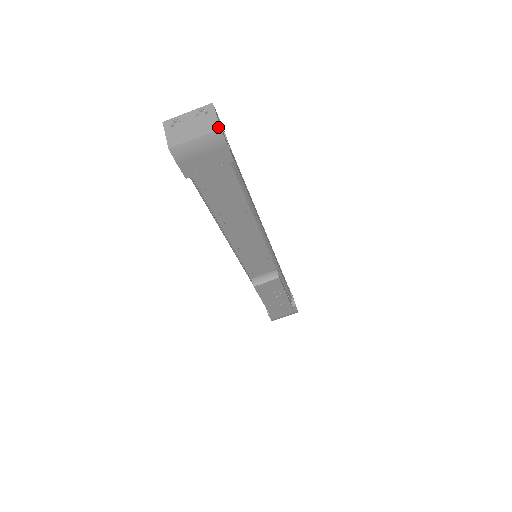
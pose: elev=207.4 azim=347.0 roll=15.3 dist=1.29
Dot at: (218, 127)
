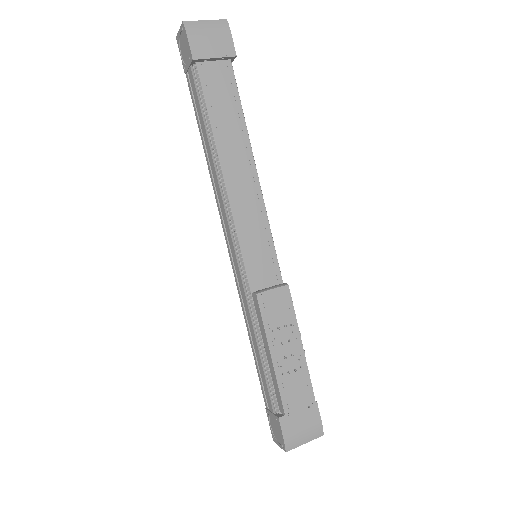
Dot at: (224, 20)
